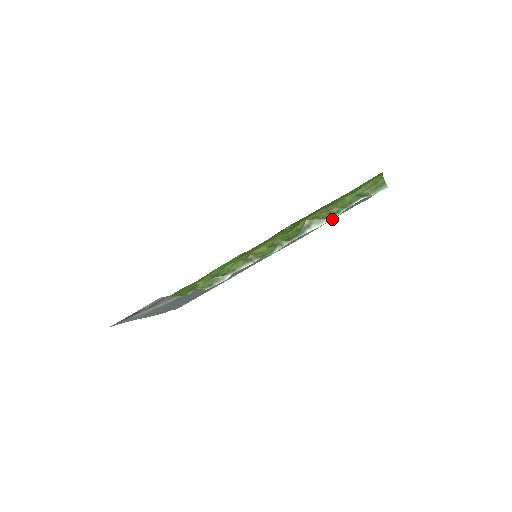
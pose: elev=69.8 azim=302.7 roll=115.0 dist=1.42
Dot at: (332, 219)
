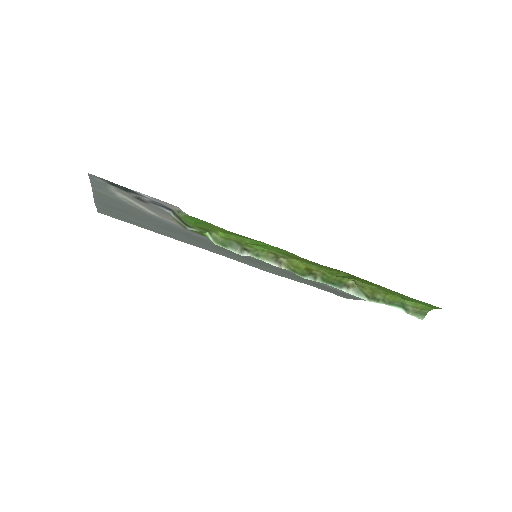
Dot at: (369, 300)
